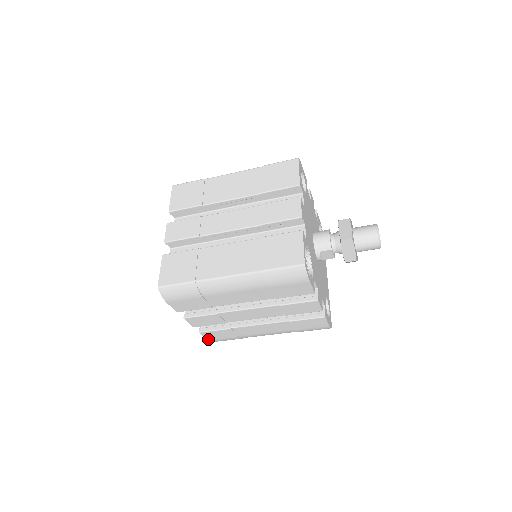
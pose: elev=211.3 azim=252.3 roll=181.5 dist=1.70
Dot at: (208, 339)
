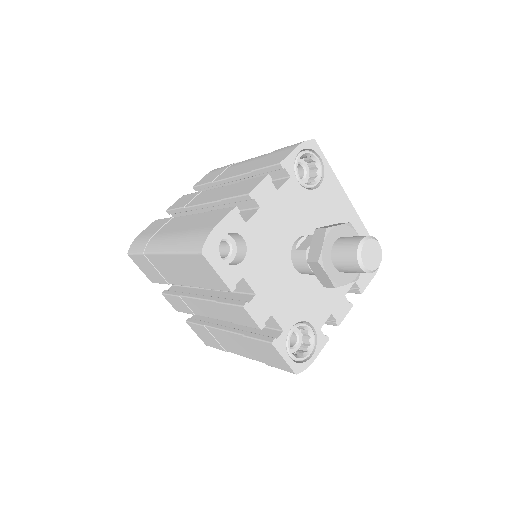
Dot at: occluded
